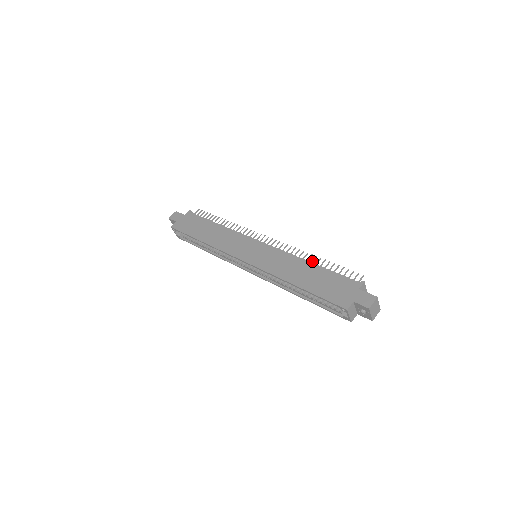
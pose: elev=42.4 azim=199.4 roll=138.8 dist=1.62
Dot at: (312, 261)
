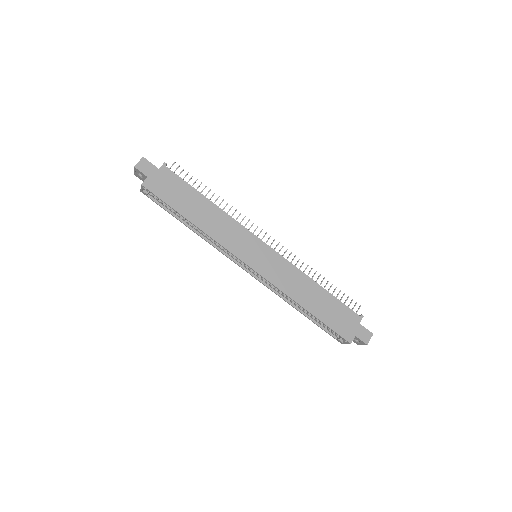
Dot at: occluded
